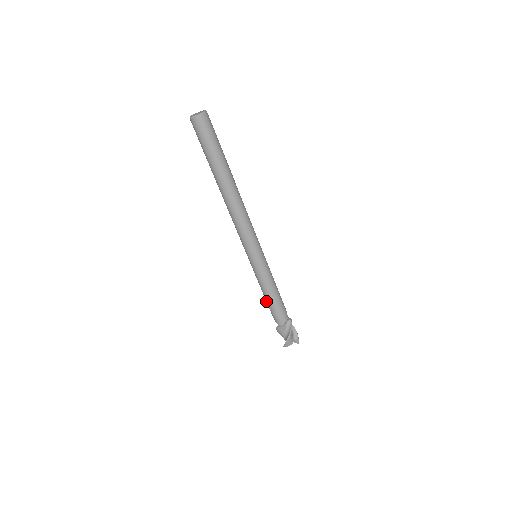
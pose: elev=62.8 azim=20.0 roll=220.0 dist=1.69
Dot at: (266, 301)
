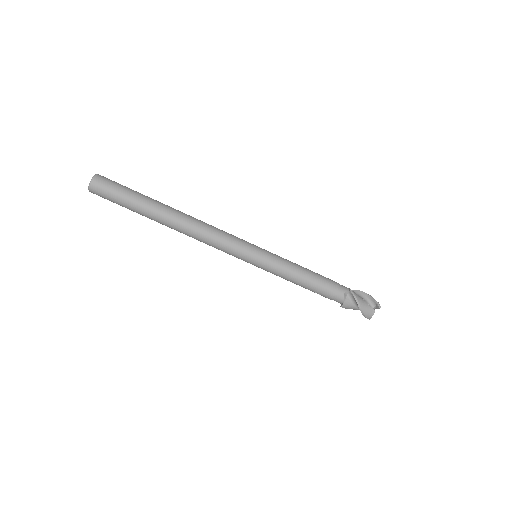
Dot at: occluded
